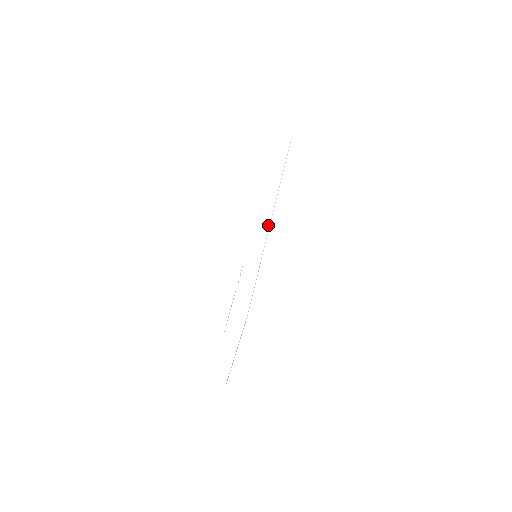
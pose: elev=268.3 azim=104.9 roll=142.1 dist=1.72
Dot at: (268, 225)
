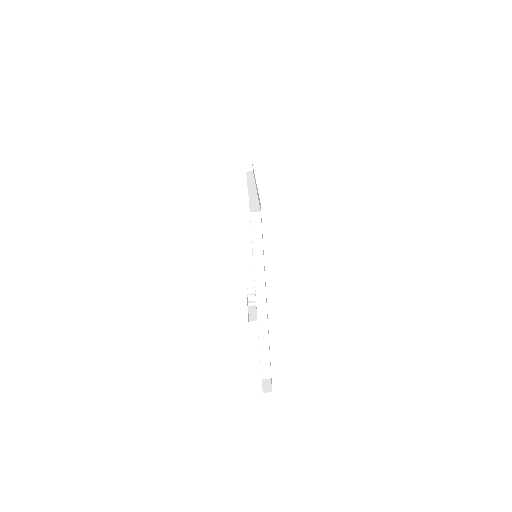
Dot at: (255, 188)
